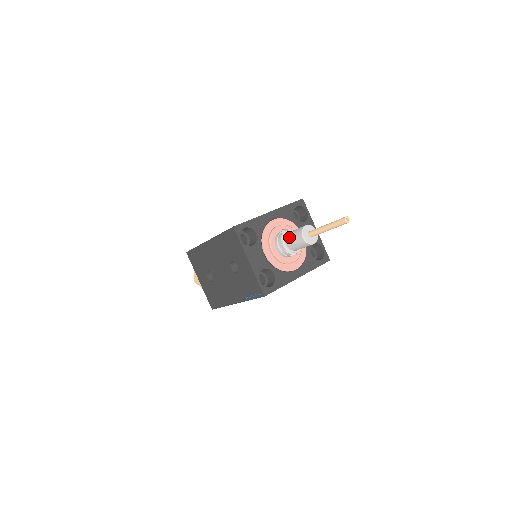
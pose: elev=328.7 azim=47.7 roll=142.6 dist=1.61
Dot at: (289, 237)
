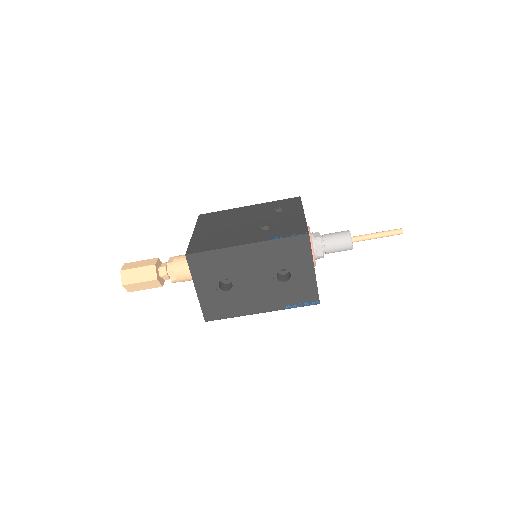
Dot at: (331, 242)
